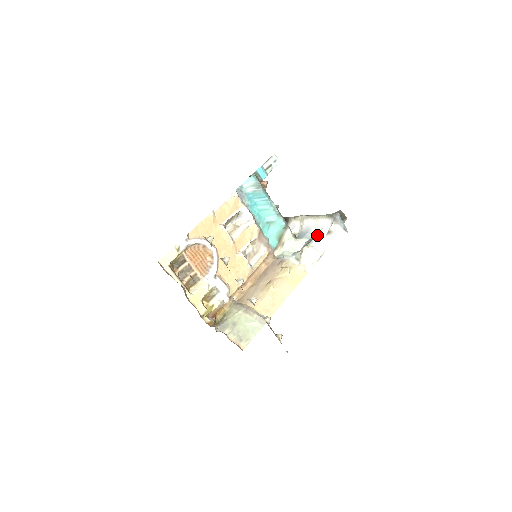
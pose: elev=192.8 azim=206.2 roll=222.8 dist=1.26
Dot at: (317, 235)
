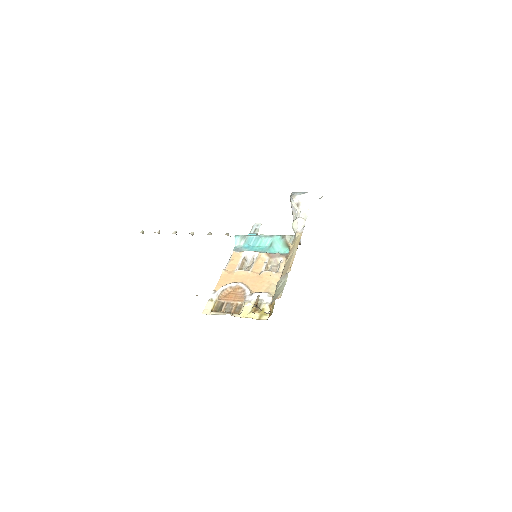
Dot at: (295, 215)
